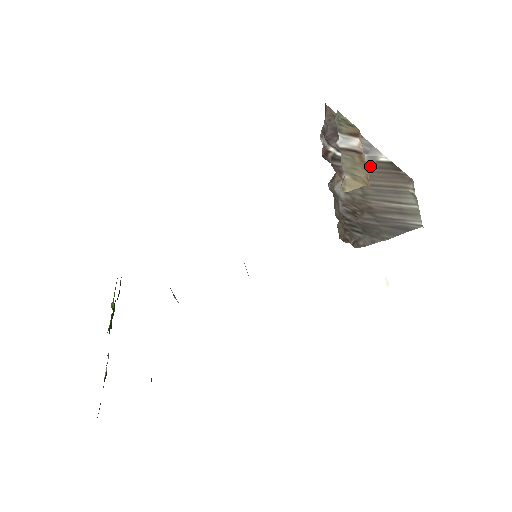
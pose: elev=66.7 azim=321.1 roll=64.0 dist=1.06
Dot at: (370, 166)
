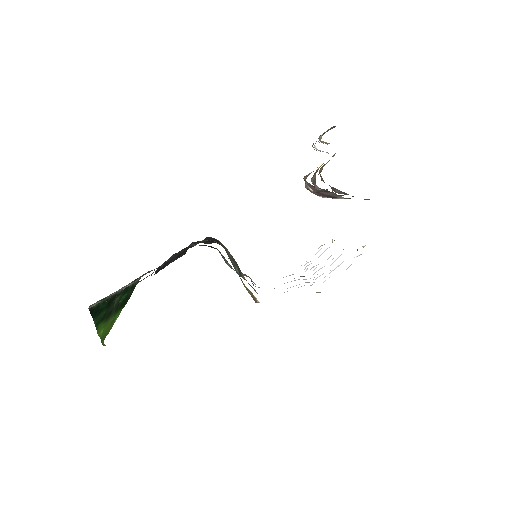
Dot at: occluded
